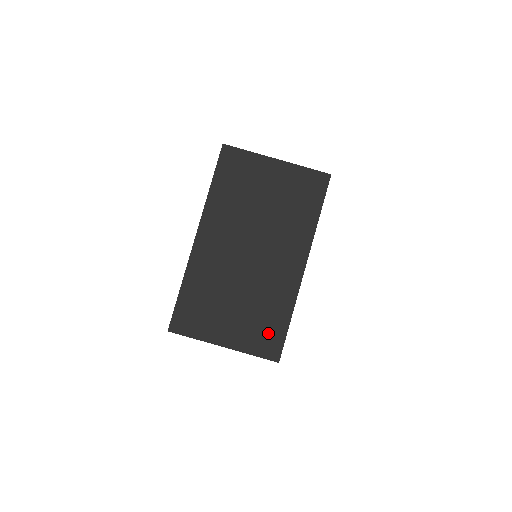
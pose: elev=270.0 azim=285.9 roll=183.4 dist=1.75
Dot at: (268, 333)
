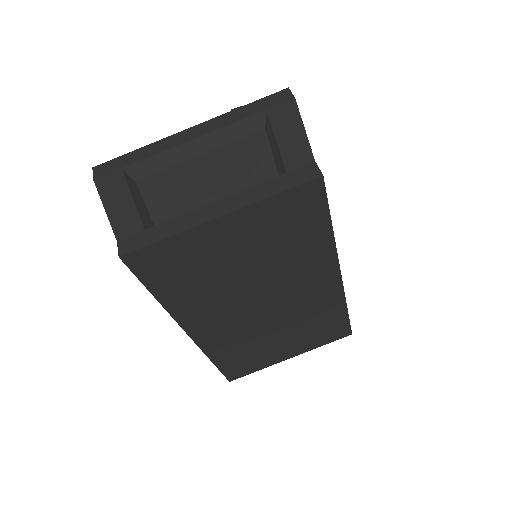
Dot at: (329, 330)
